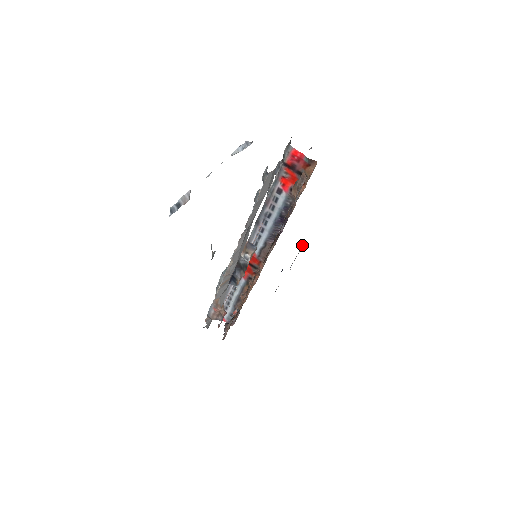
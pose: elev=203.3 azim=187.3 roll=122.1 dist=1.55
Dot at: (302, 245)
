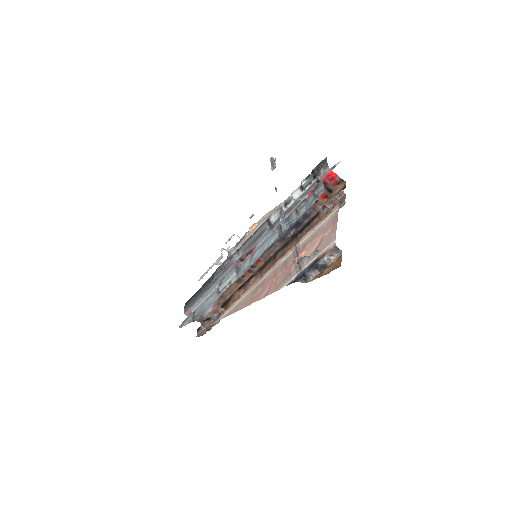
Dot at: occluded
